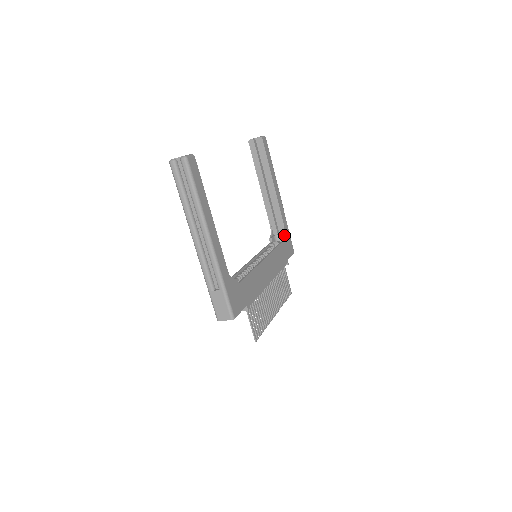
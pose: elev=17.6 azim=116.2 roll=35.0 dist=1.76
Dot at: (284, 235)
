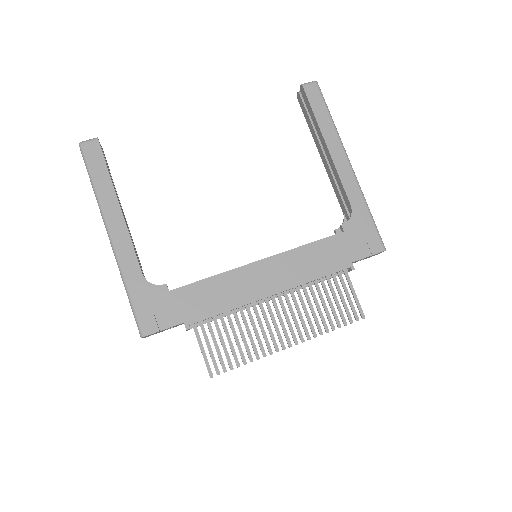
Dot at: (348, 223)
